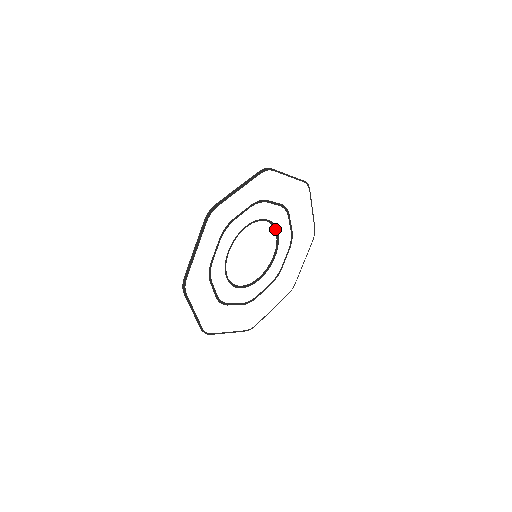
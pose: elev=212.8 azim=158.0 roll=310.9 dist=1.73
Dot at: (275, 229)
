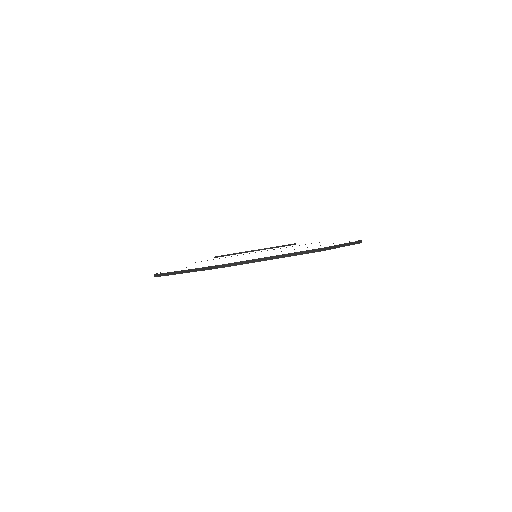
Dot at: occluded
